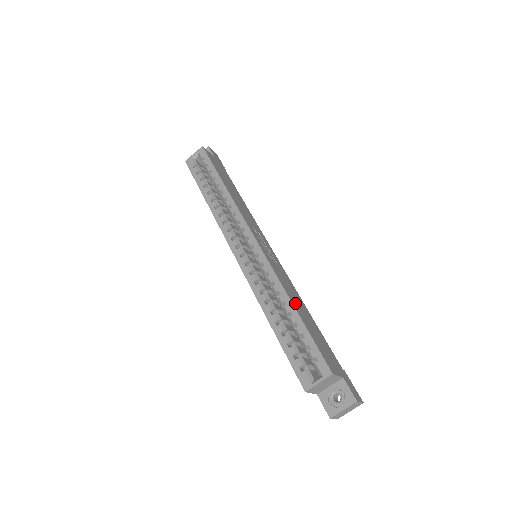
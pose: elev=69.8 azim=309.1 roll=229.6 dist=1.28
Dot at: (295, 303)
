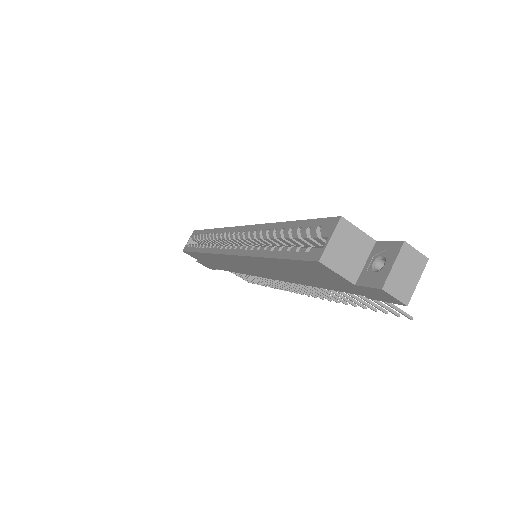
Dot at: occluded
